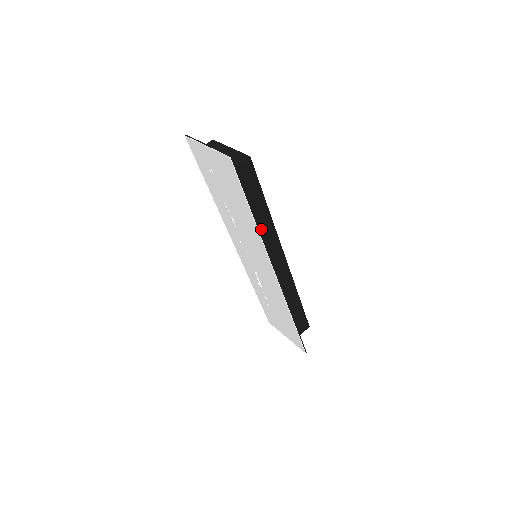
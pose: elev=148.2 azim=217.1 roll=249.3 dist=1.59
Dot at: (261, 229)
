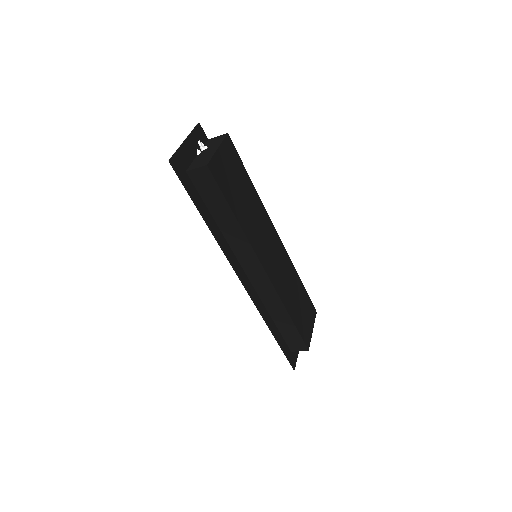
Dot at: (230, 234)
